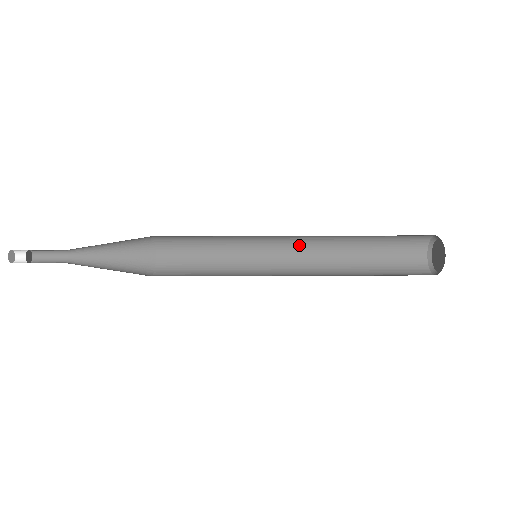
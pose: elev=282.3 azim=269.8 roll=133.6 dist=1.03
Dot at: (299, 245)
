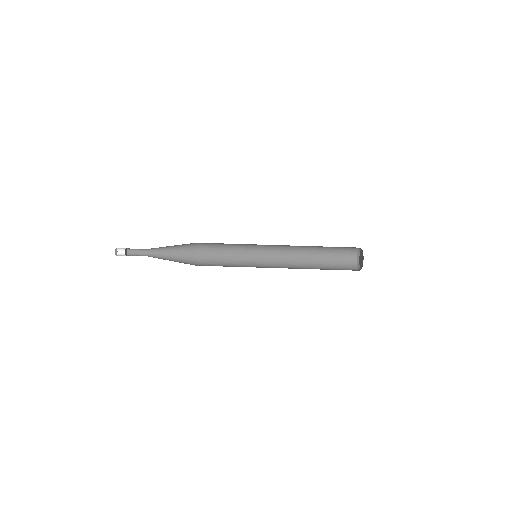
Dot at: (282, 249)
